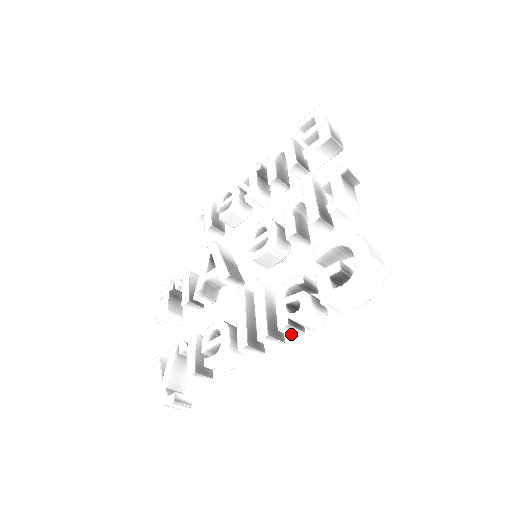
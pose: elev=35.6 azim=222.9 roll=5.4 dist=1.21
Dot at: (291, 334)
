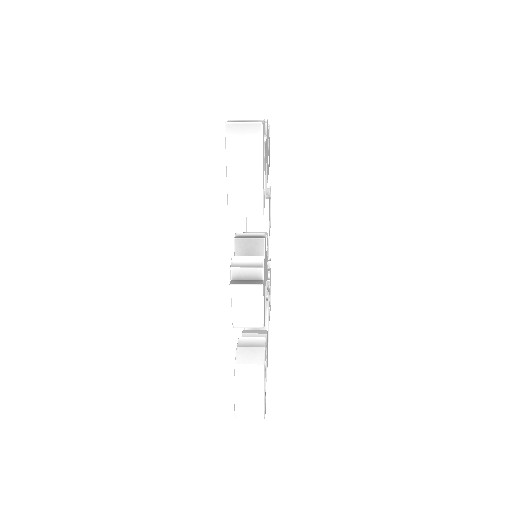
Dot at: occluded
